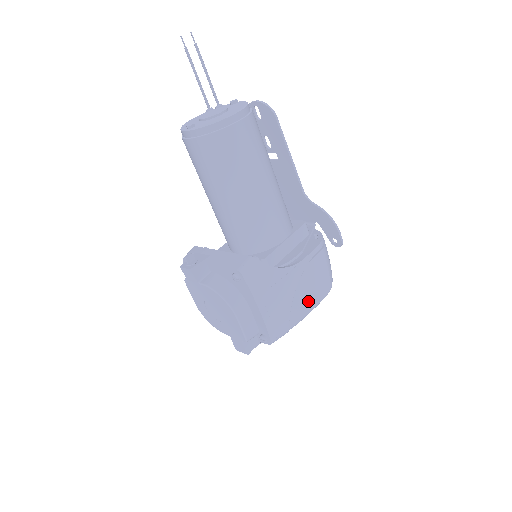
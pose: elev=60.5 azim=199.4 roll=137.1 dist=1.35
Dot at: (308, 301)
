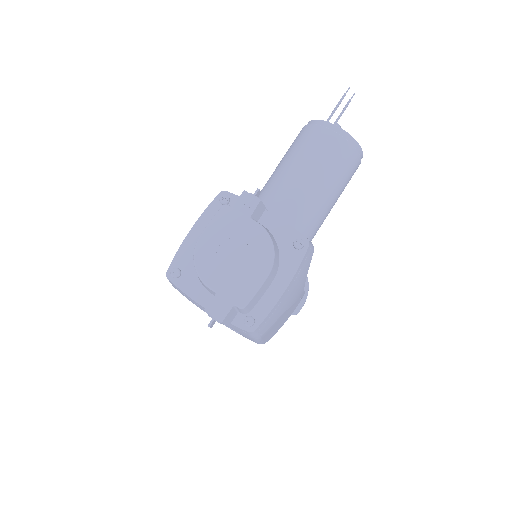
Dot at: (273, 329)
